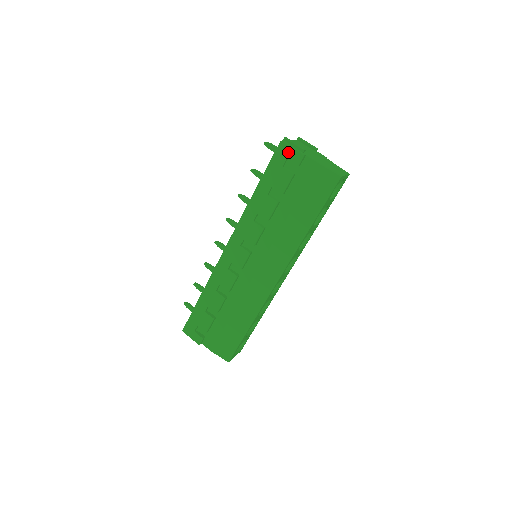
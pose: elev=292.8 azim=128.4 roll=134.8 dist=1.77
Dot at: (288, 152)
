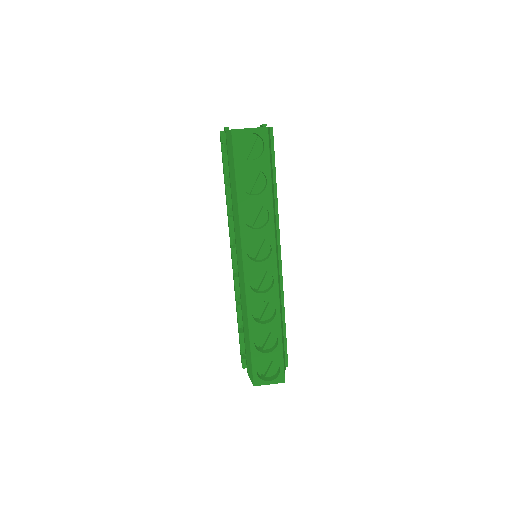
Dot at: occluded
